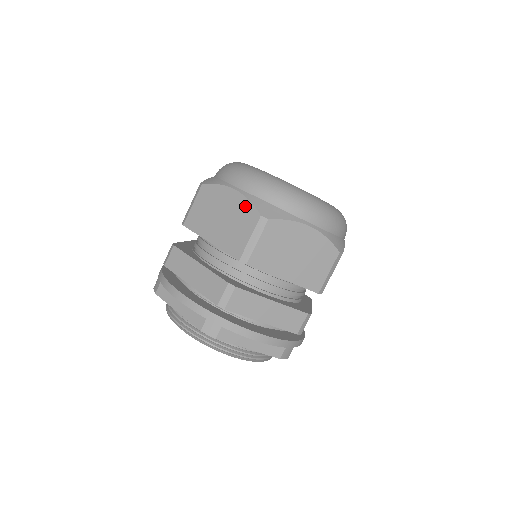
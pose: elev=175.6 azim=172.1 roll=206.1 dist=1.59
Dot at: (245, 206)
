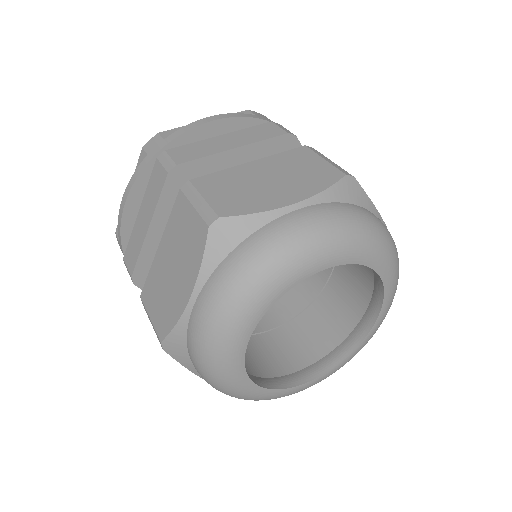
Dot at: (172, 317)
